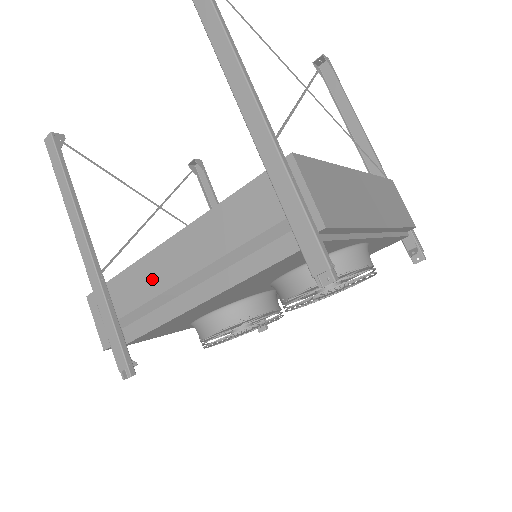
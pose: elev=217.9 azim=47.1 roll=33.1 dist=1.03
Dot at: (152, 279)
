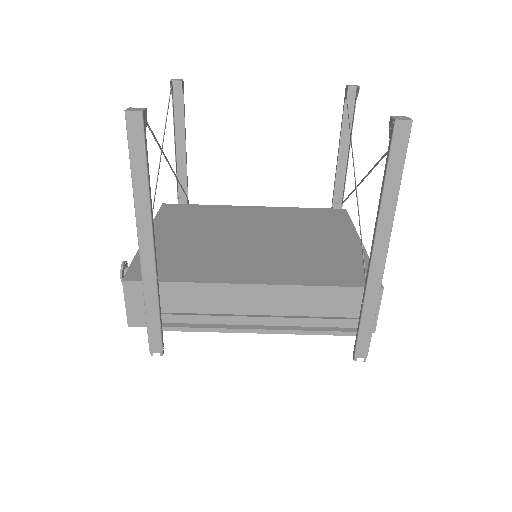
Dot at: (218, 302)
